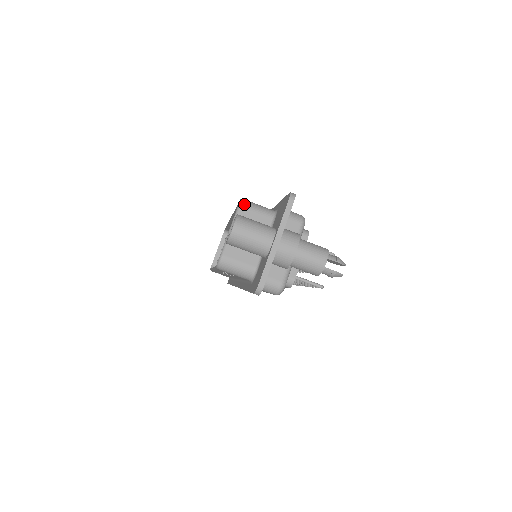
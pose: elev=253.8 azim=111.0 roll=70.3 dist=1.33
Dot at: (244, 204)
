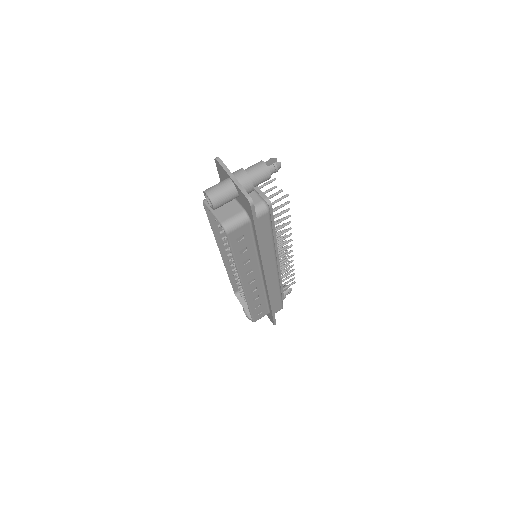
Dot at: (206, 200)
